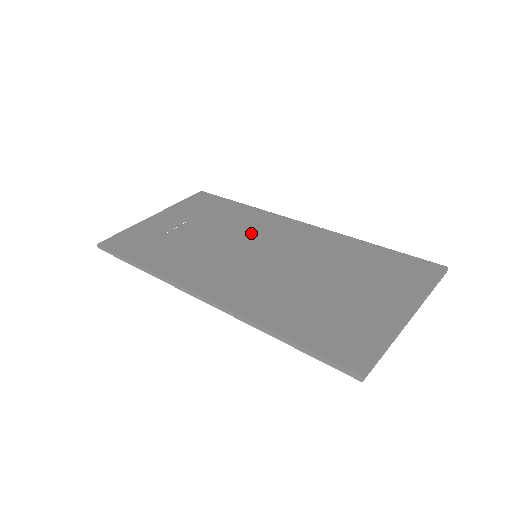
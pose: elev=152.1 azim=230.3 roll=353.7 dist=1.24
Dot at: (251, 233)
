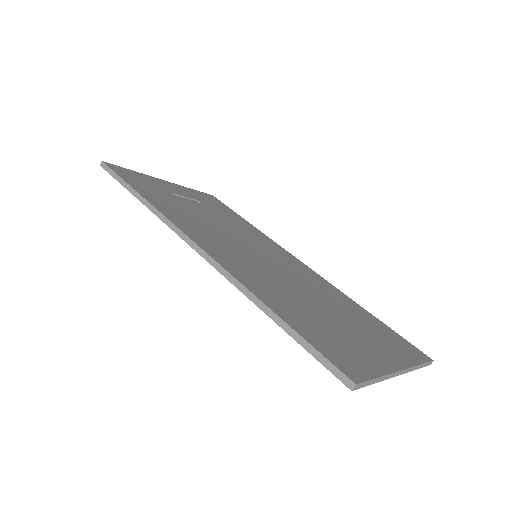
Dot at: (255, 241)
